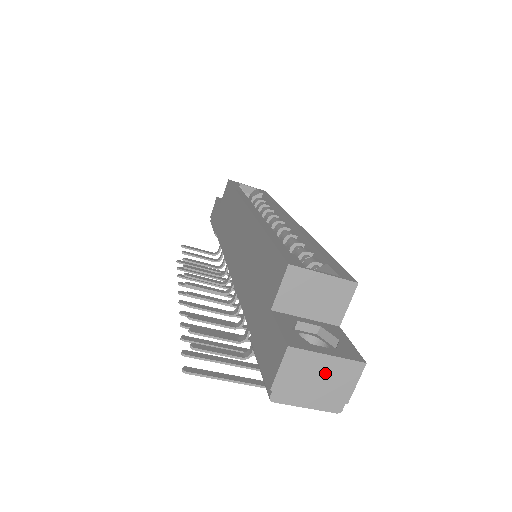
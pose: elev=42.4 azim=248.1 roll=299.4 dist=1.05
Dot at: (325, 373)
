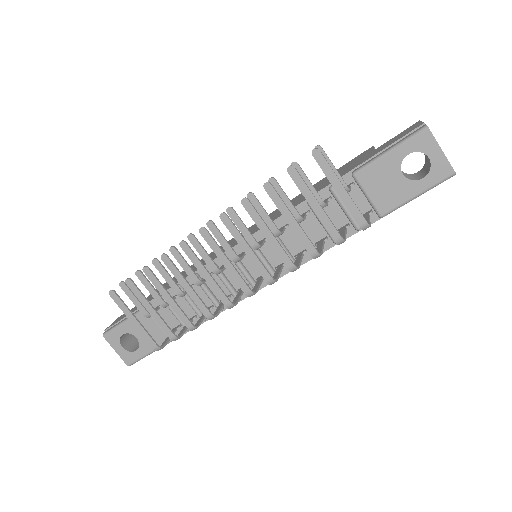
Dot at: occluded
